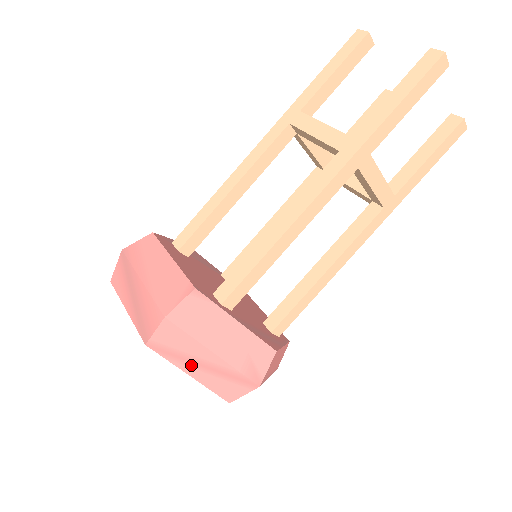
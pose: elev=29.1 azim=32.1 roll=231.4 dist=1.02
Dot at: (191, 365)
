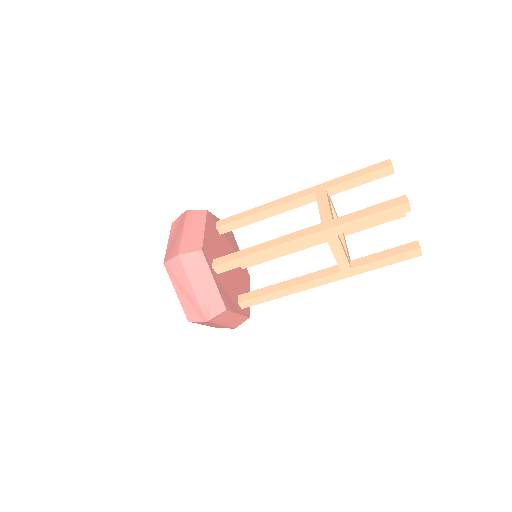
Dot at: (179, 288)
